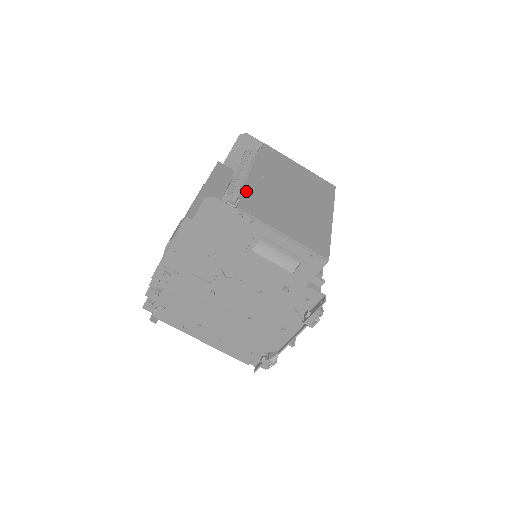
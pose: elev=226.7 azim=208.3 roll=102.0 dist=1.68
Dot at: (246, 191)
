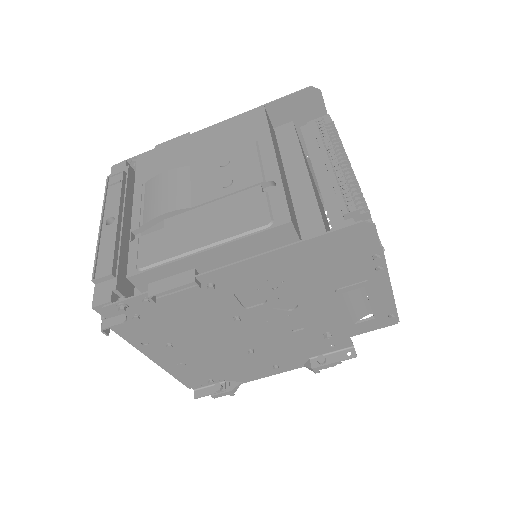
Dot at: occluded
